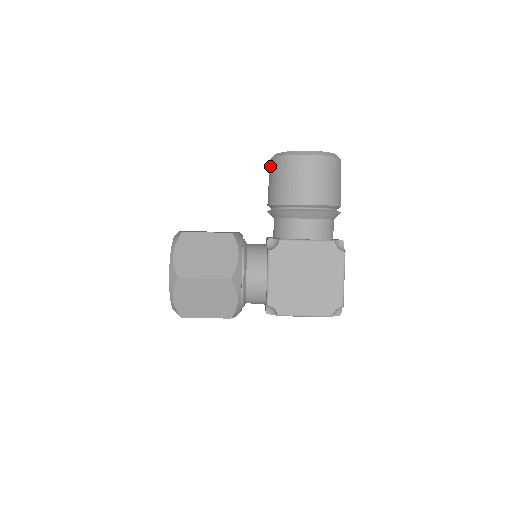
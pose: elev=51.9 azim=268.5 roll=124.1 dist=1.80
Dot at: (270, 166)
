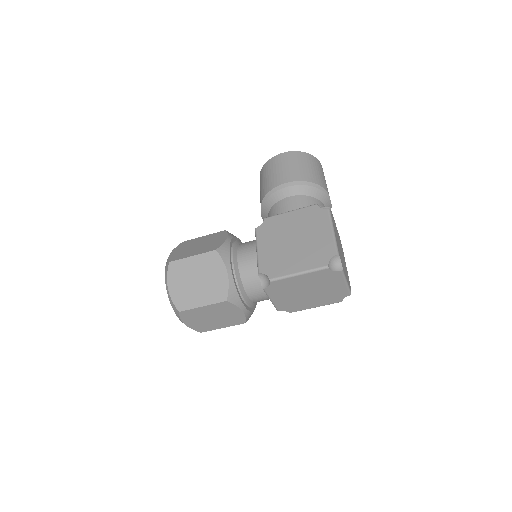
Dot at: occluded
